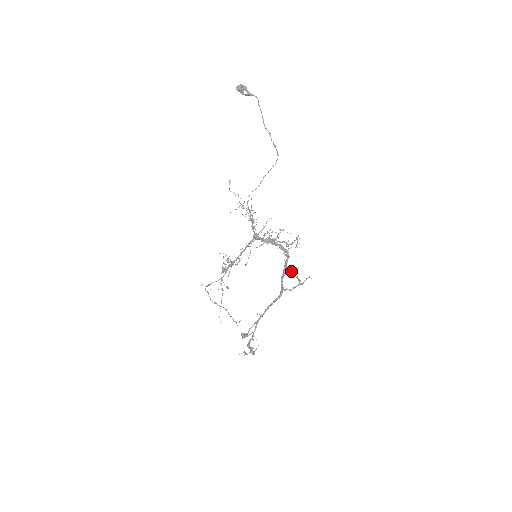
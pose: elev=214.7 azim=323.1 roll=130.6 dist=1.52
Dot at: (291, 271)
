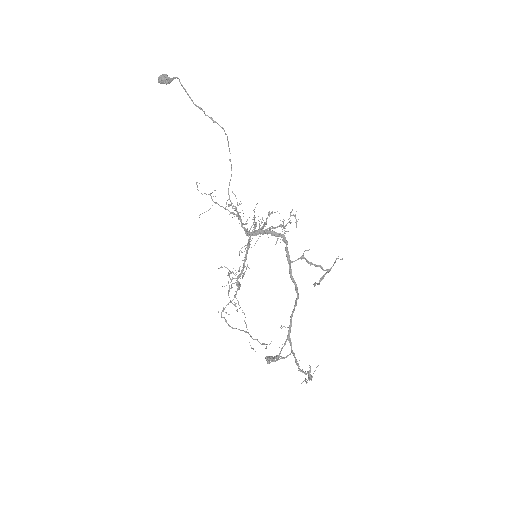
Dot at: (298, 259)
